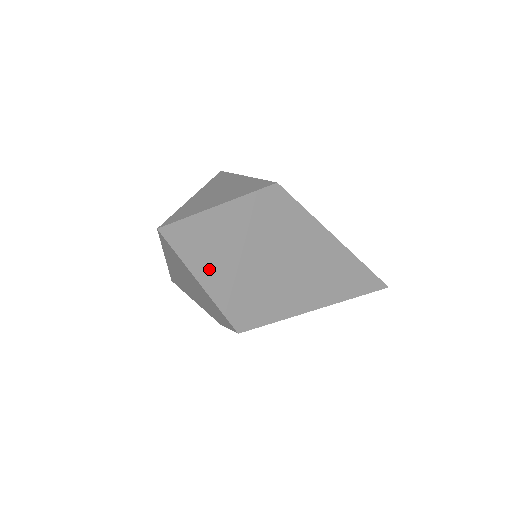
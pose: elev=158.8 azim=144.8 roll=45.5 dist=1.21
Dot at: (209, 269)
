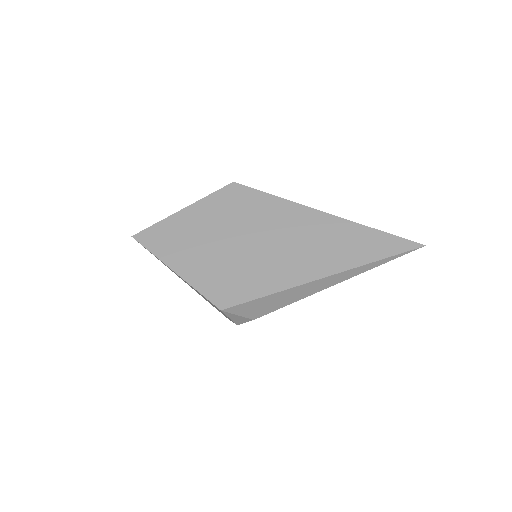
Dot at: (180, 258)
